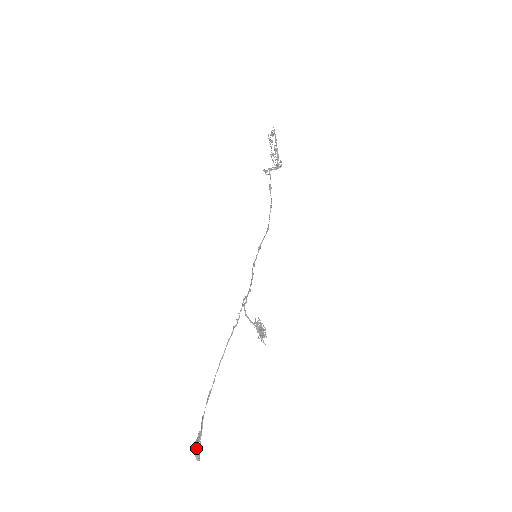
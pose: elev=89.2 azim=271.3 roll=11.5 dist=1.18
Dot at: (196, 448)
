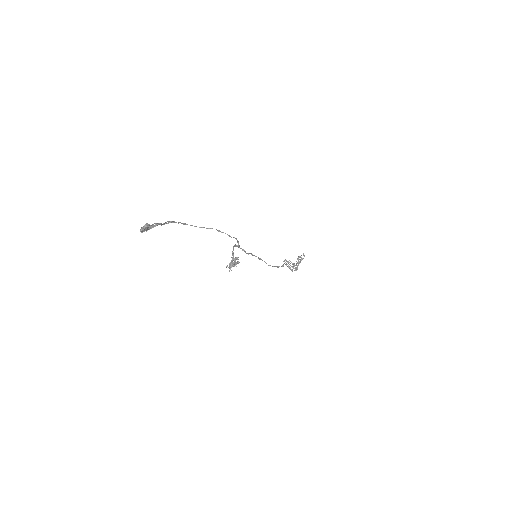
Dot at: (149, 224)
